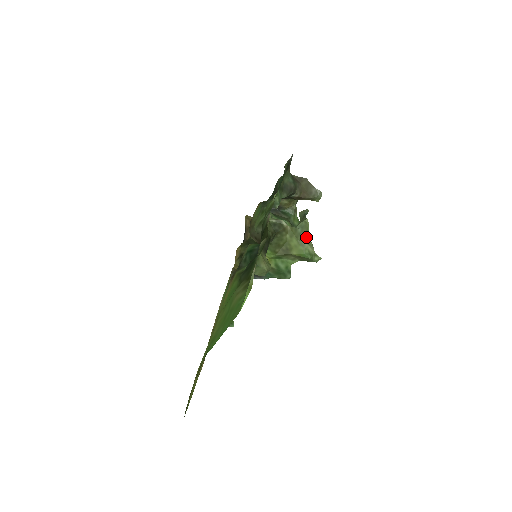
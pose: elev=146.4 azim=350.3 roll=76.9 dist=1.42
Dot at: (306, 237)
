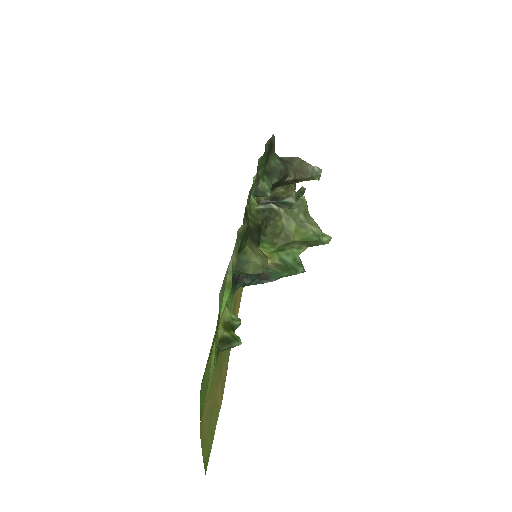
Dot at: (306, 217)
